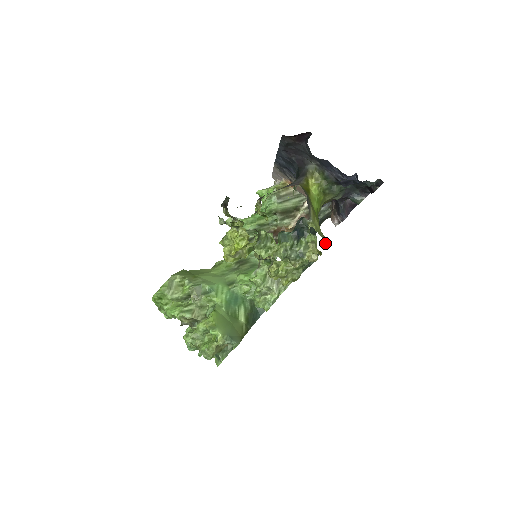
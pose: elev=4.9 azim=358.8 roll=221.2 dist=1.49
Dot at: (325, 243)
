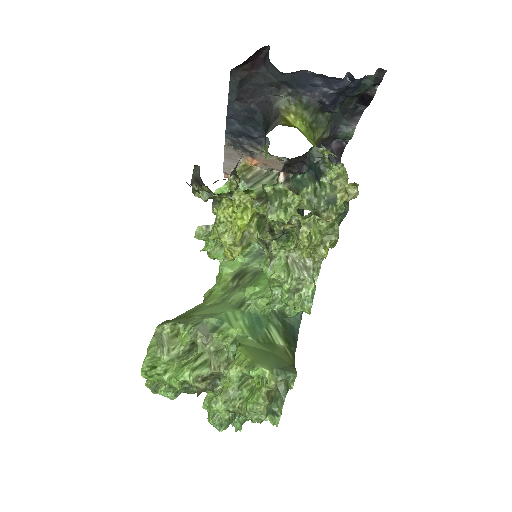
Dot at: occluded
